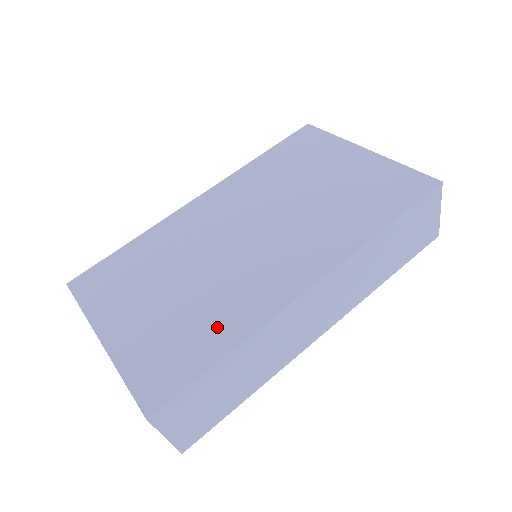
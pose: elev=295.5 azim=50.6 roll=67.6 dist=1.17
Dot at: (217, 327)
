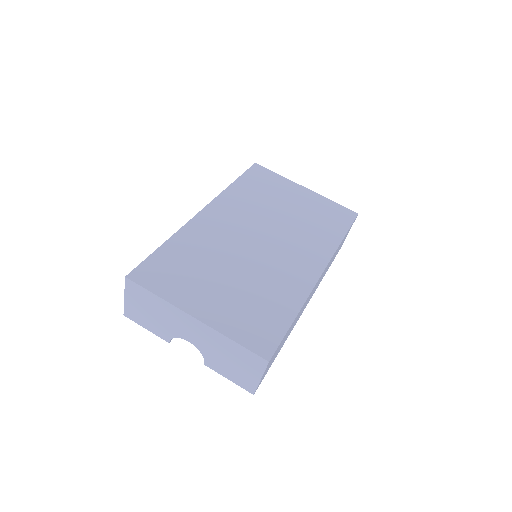
Dot at: (279, 301)
